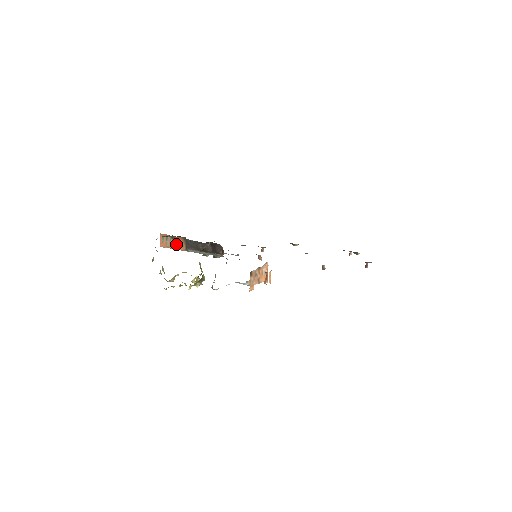
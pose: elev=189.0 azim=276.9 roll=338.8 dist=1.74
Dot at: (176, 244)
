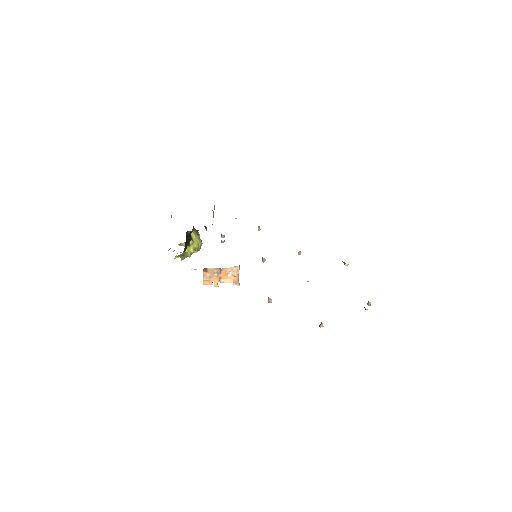
Dot at: (213, 216)
